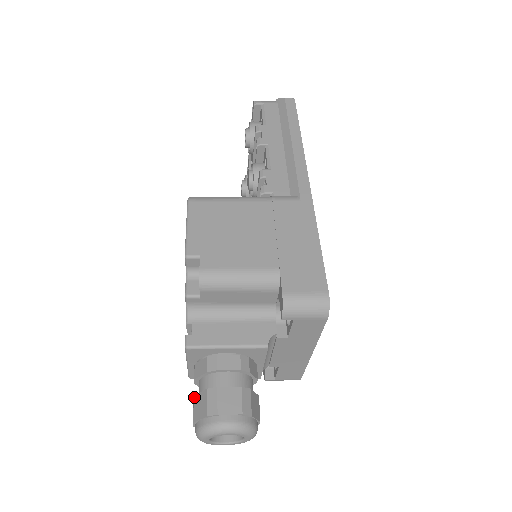
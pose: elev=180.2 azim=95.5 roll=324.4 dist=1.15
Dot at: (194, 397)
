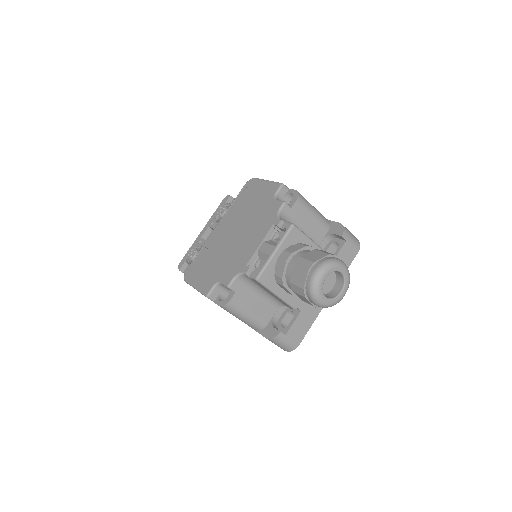
Dot at: (302, 256)
